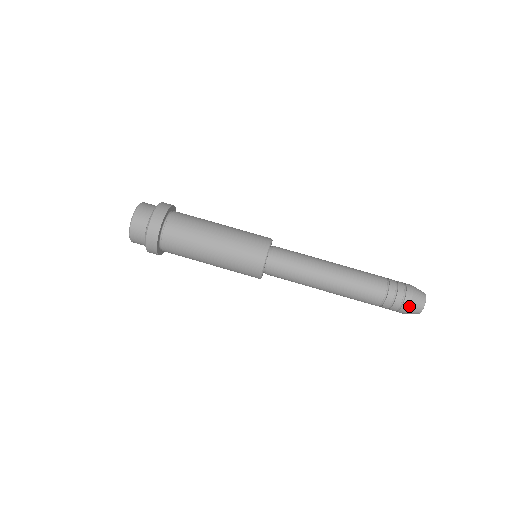
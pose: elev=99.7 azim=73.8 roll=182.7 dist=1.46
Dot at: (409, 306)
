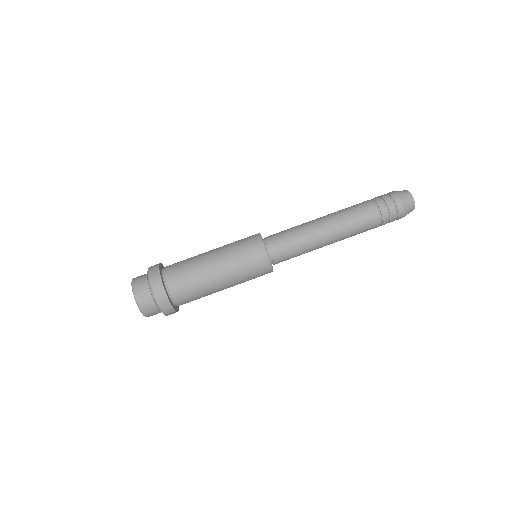
Dot at: (403, 207)
